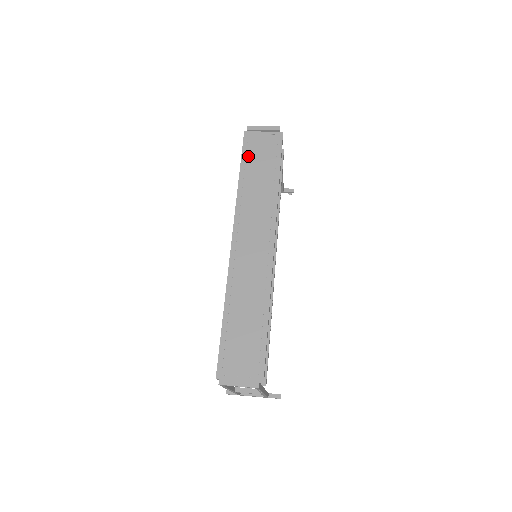
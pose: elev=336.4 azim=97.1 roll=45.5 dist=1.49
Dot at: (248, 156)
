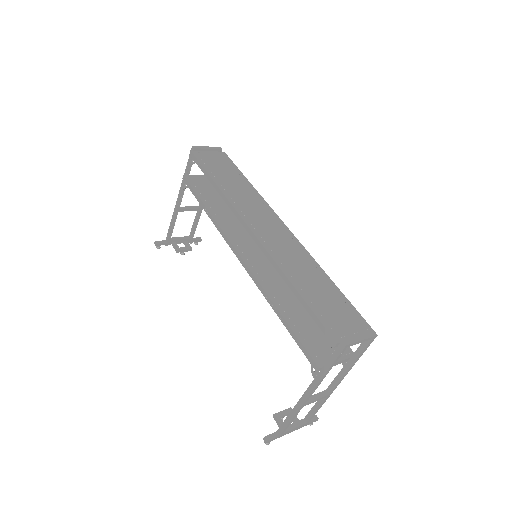
Dot at: (209, 167)
